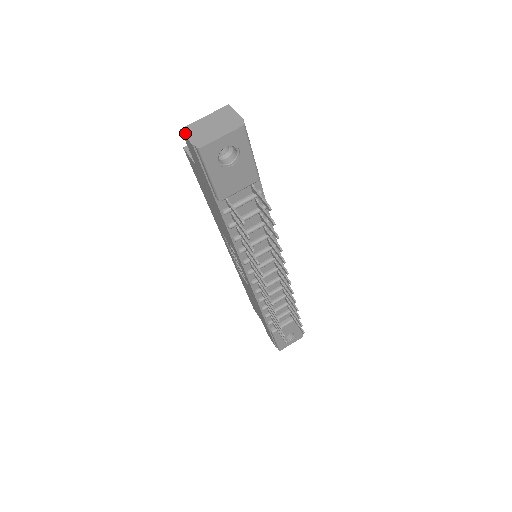
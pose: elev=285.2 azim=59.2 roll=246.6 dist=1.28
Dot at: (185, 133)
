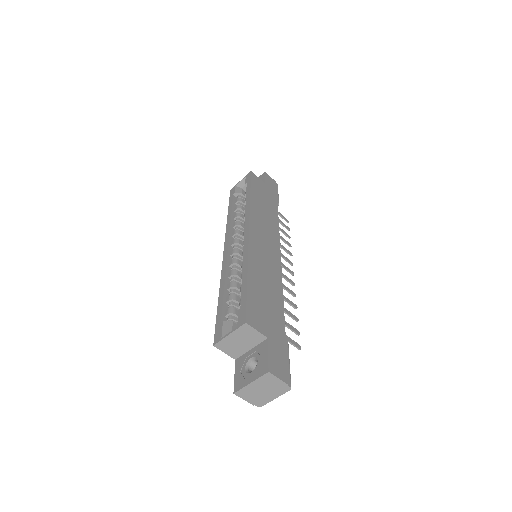
Dot at: (240, 397)
